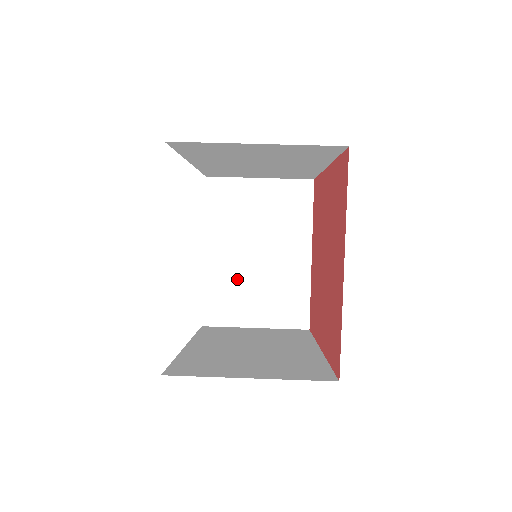
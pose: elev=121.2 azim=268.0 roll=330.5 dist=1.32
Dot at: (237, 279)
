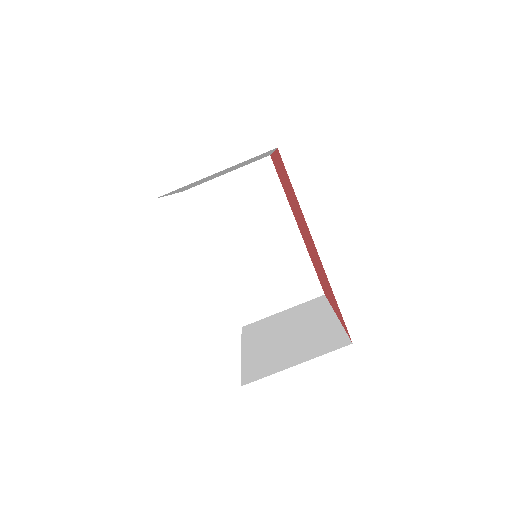
Dot at: occluded
